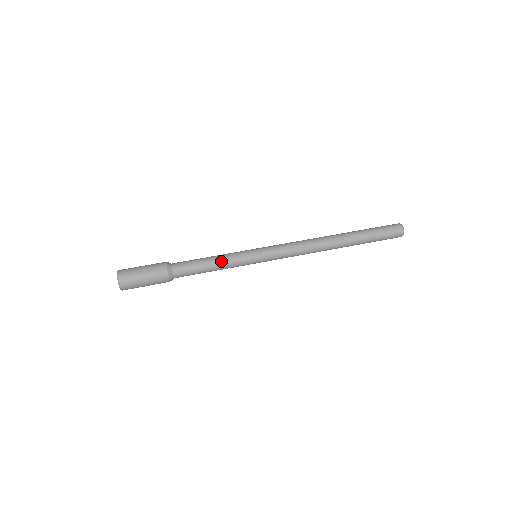
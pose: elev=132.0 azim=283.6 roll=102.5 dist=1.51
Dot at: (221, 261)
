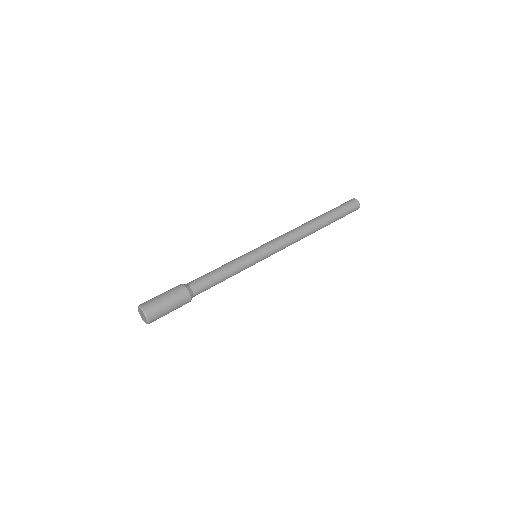
Dot at: (230, 267)
